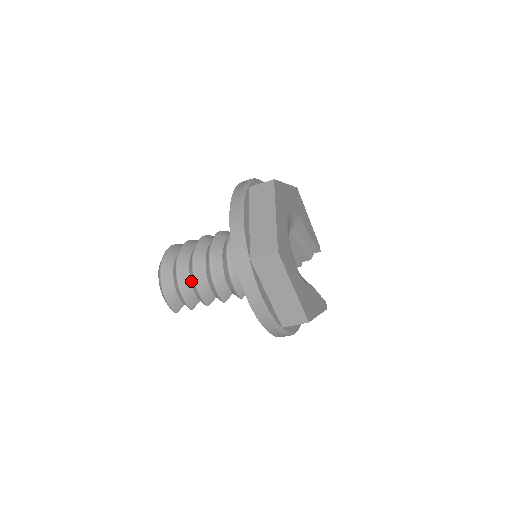
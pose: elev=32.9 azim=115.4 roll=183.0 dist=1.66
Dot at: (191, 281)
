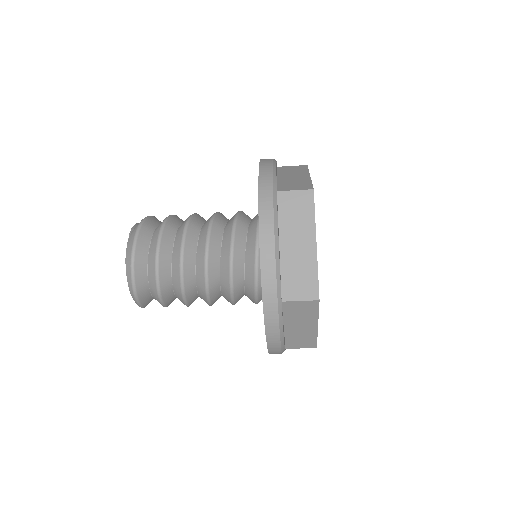
Dot at: (174, 283)
